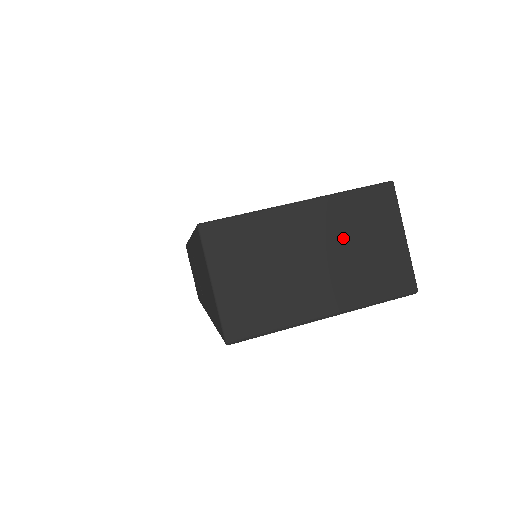
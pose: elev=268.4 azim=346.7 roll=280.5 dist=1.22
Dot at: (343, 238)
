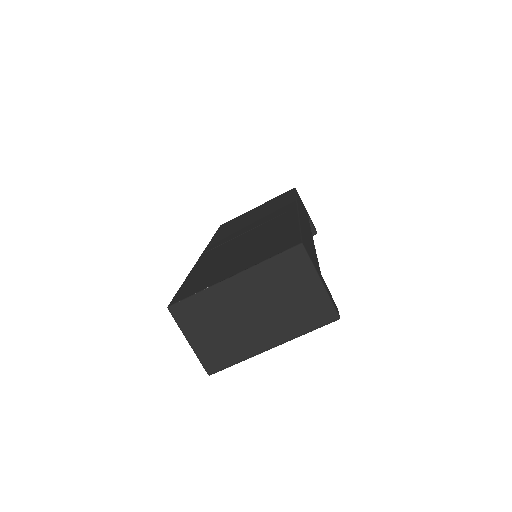
Dot at: (272, 294)
